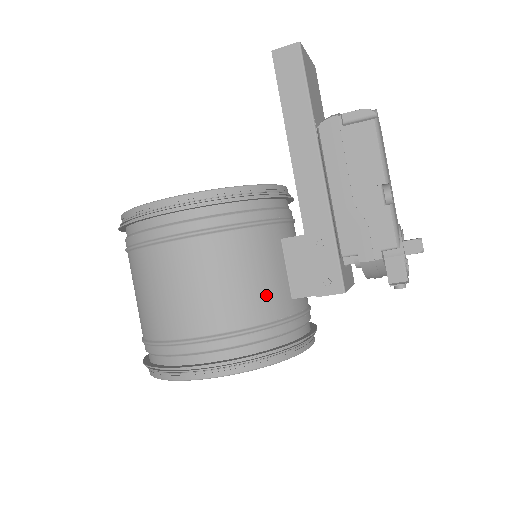
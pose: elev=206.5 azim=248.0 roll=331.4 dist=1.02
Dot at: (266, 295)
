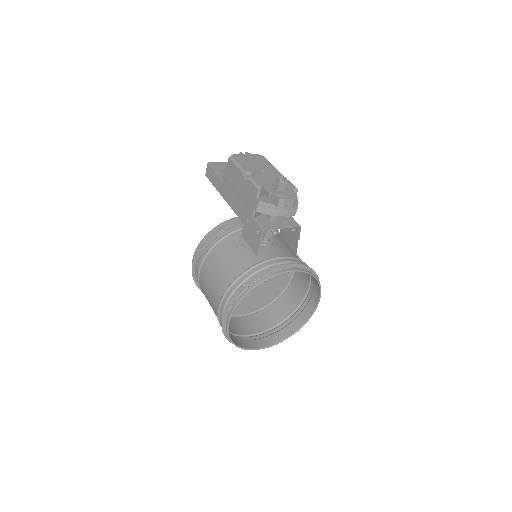
Dot at: (238, 262)
